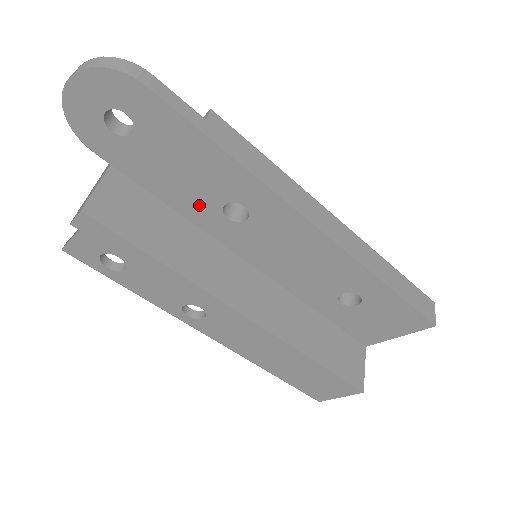
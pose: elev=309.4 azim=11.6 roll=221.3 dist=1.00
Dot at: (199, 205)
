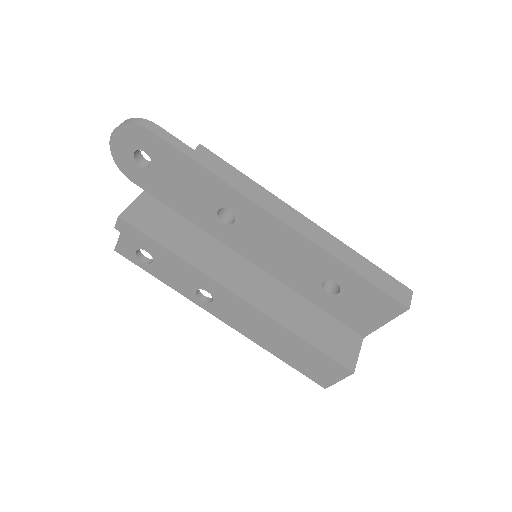
Dot at: (202, 214)
